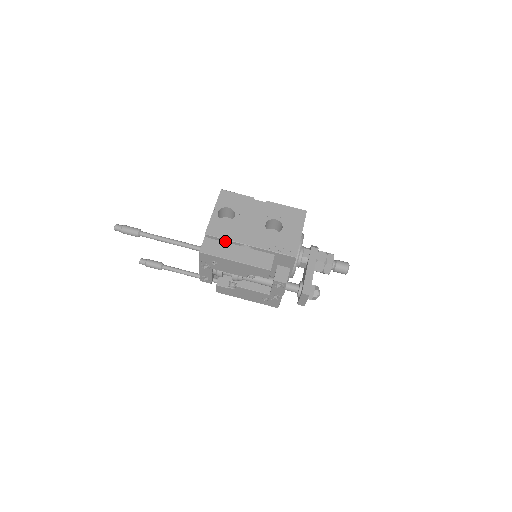
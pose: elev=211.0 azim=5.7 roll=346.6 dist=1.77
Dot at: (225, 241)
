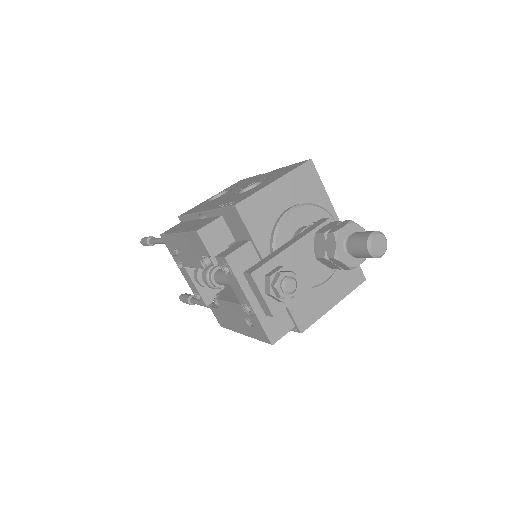
Dot at: (191, 219)
